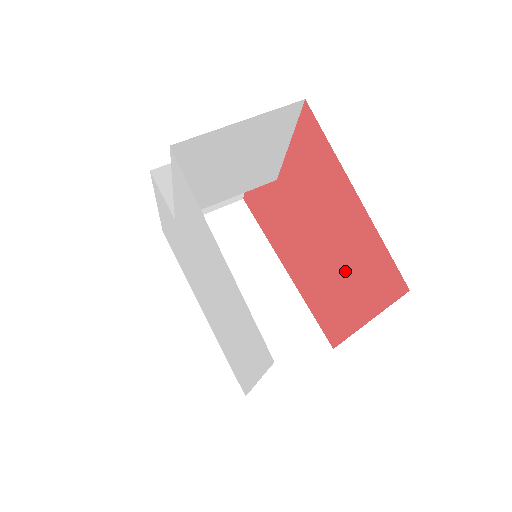
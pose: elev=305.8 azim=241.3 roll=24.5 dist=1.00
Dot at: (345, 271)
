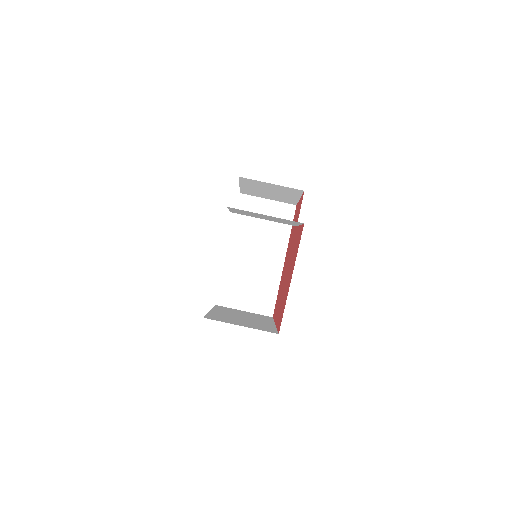
Dot at: (282, 298)
